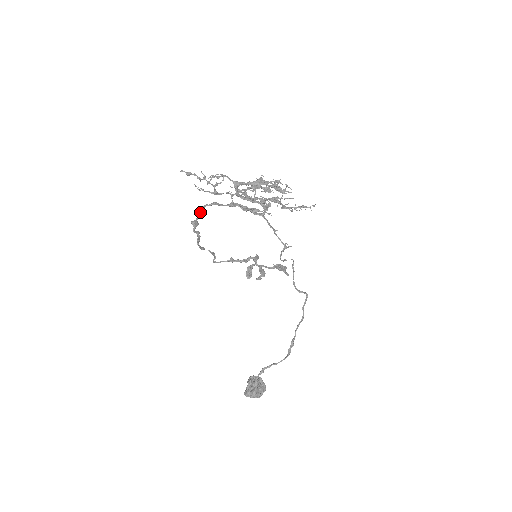
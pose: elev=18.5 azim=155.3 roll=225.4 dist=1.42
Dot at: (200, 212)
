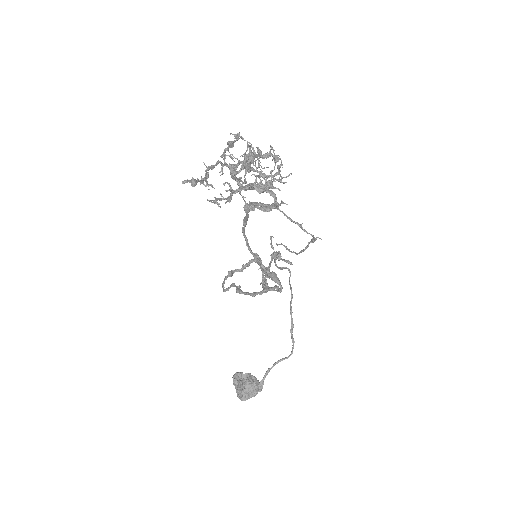
Dot at: (250, 249)
